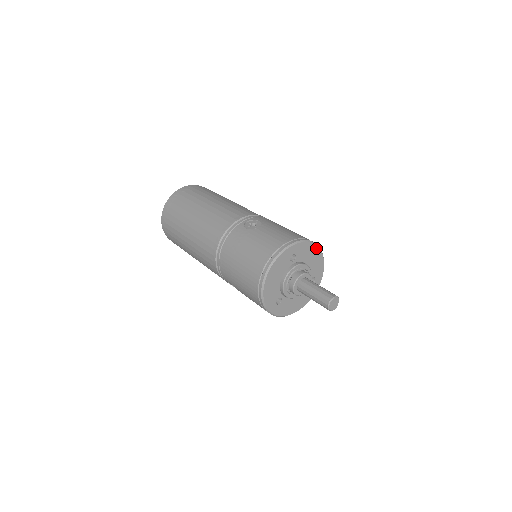
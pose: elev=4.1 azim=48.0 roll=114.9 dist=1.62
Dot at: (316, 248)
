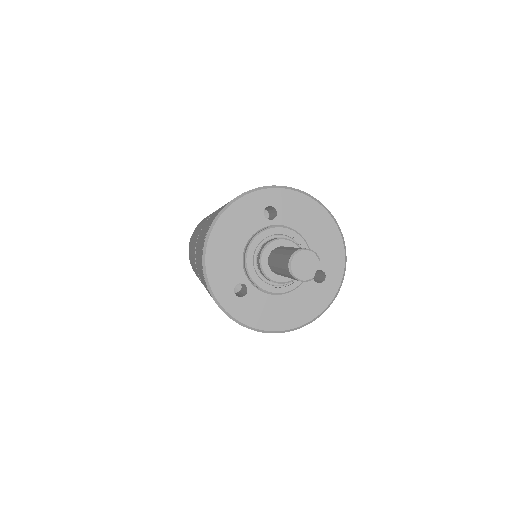
Dot at: (323, 212)
